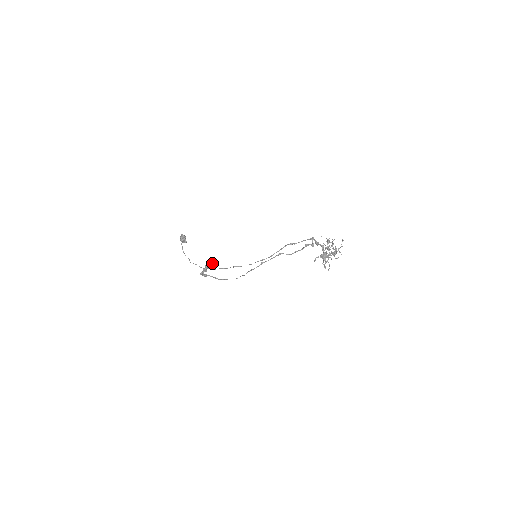
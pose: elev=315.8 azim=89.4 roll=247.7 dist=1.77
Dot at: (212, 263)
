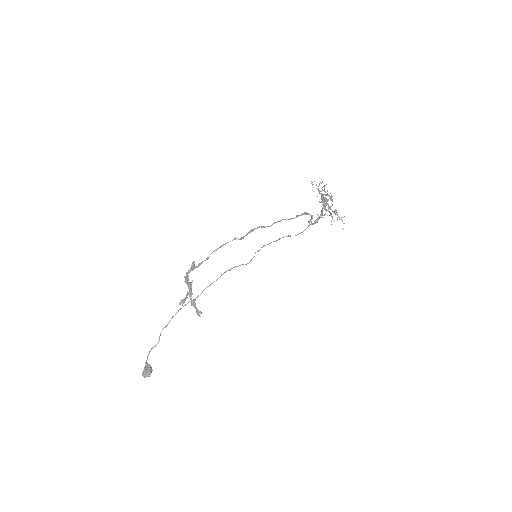
Dot at: (196, 310)
